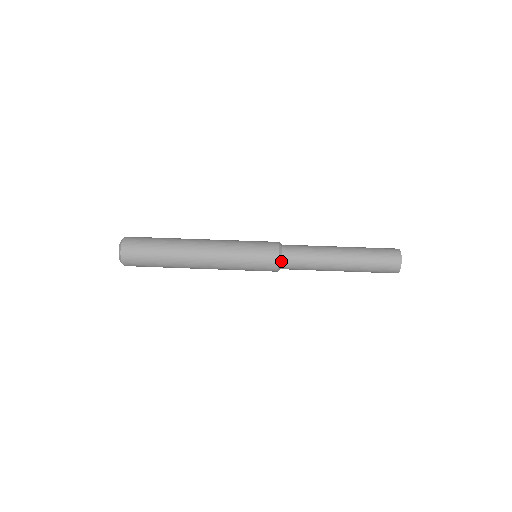
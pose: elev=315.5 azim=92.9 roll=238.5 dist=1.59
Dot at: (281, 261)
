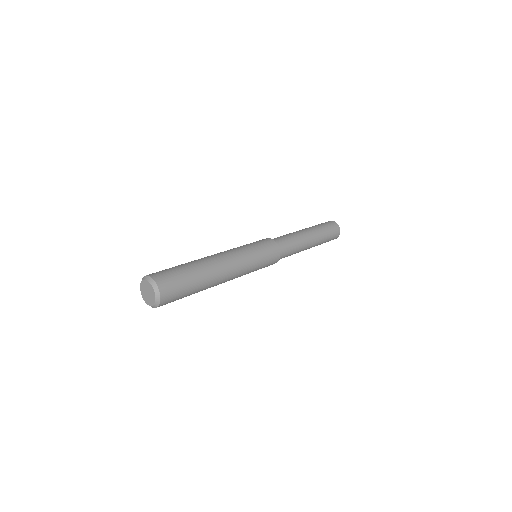
Dot at: (280, 253)
